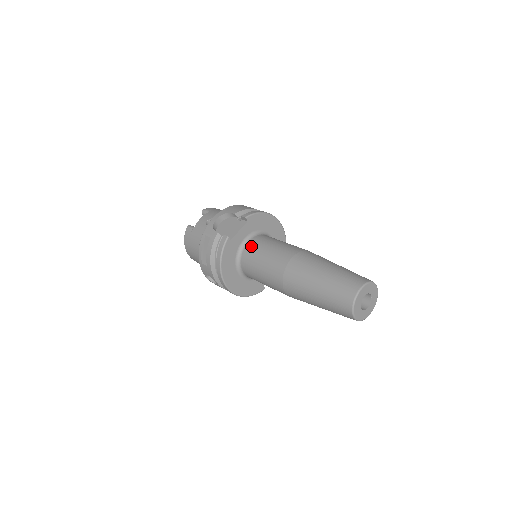
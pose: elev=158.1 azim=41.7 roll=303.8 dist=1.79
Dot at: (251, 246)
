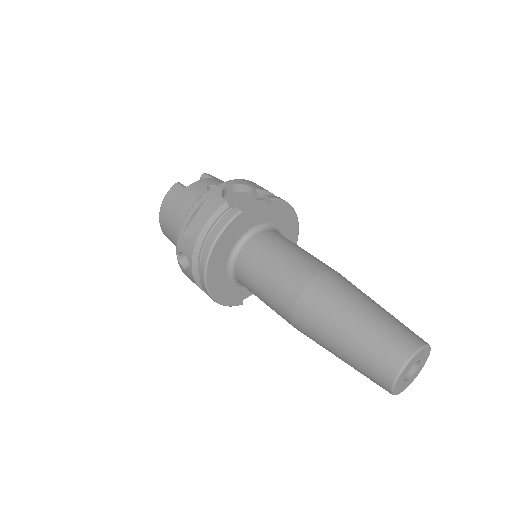
Dot at: (263, 238)
